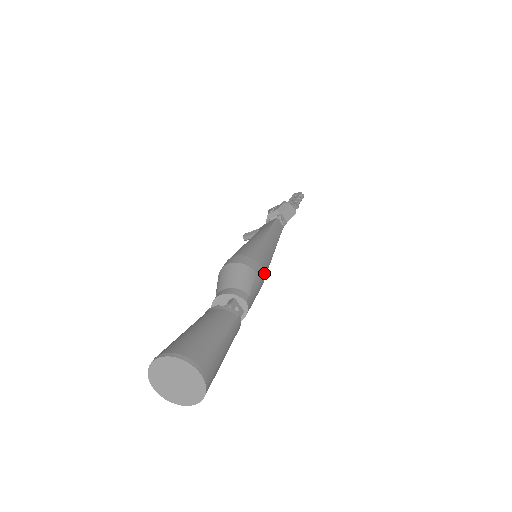
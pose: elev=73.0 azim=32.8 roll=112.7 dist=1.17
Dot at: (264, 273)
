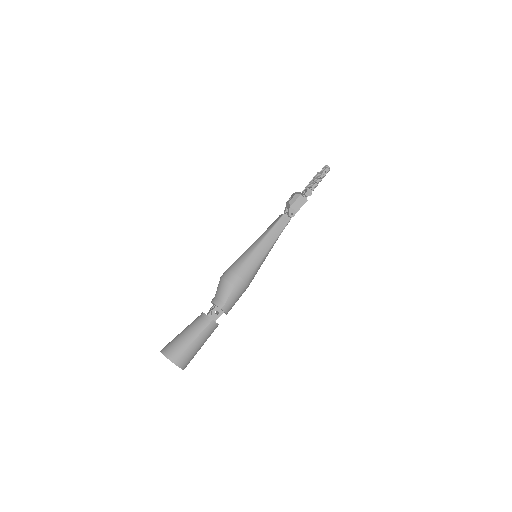
Dot at: (245, 280)
